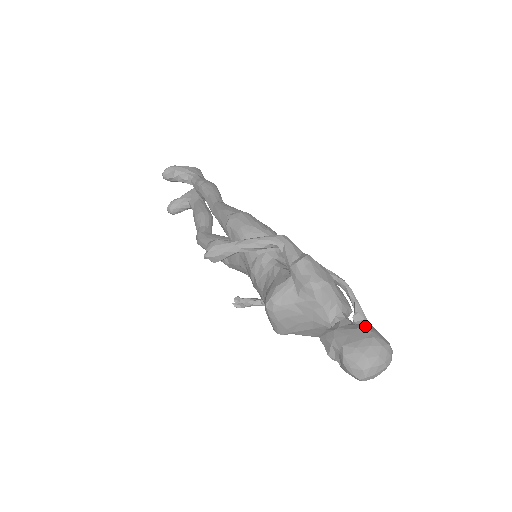
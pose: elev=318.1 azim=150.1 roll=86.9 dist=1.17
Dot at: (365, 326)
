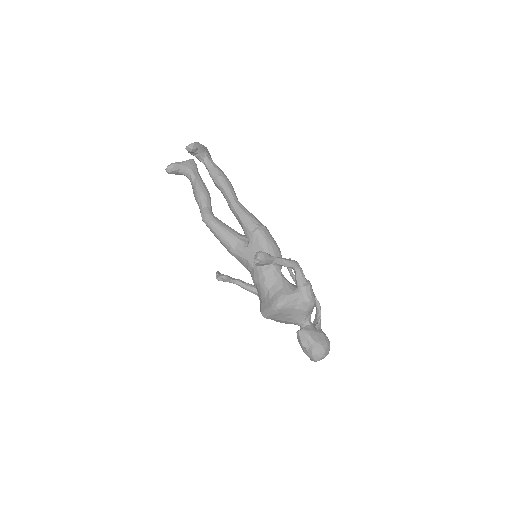
Dot at: (323, 332)
